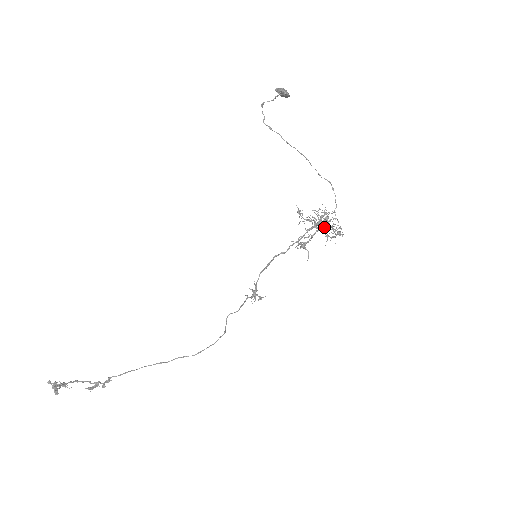
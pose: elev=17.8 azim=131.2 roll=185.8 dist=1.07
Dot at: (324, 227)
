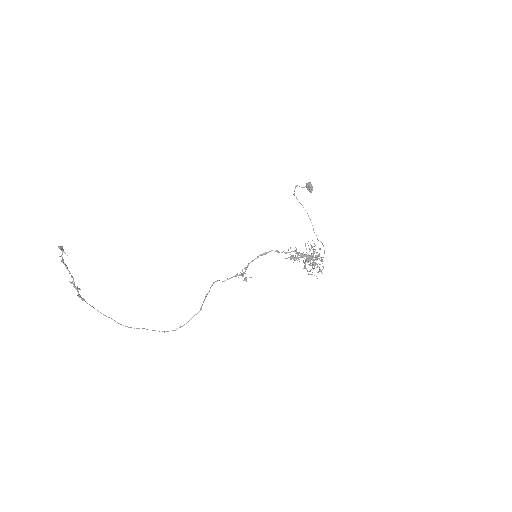
Dot at: occluded
